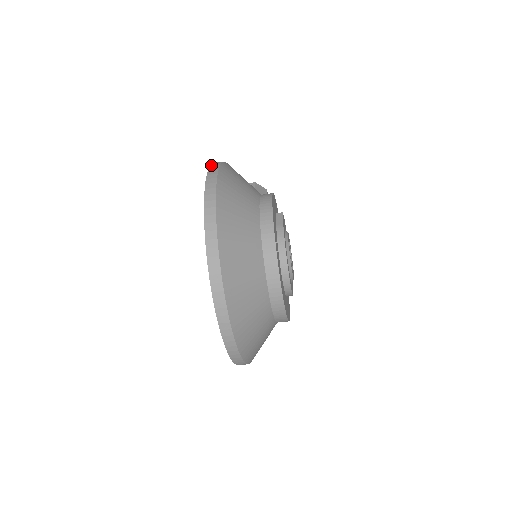
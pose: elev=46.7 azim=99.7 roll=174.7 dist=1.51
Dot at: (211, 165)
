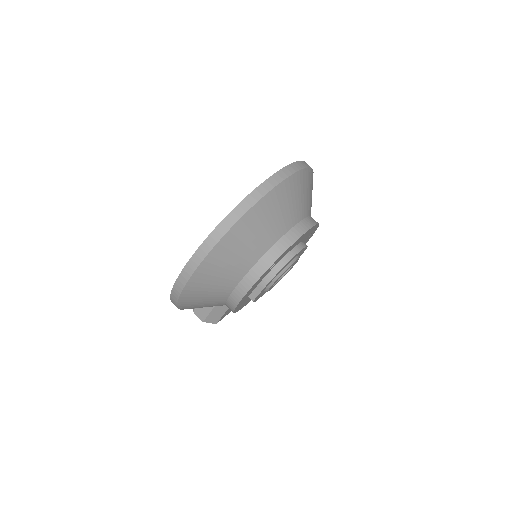
Dot at: occluded
